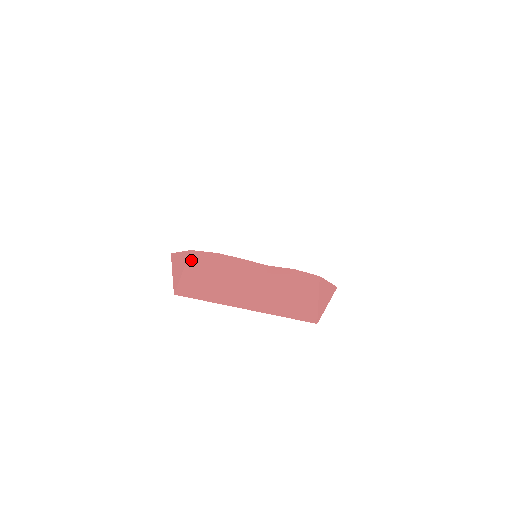
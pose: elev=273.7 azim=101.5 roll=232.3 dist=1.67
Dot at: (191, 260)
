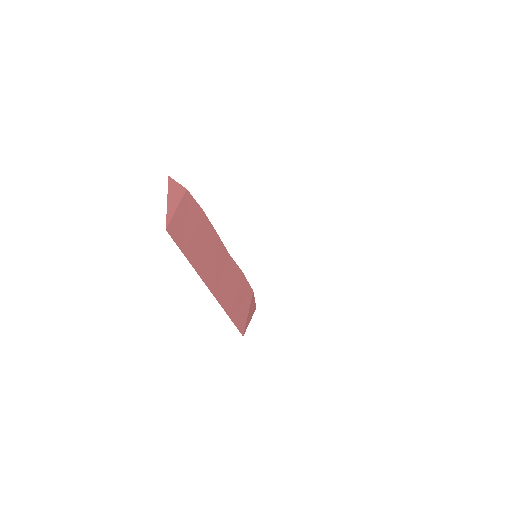
Dot at: (185, 201)
